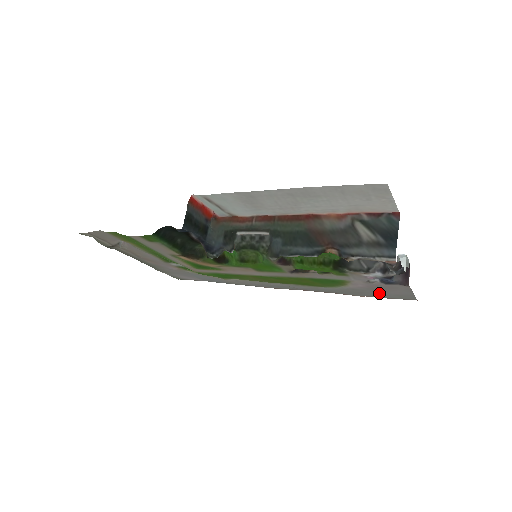
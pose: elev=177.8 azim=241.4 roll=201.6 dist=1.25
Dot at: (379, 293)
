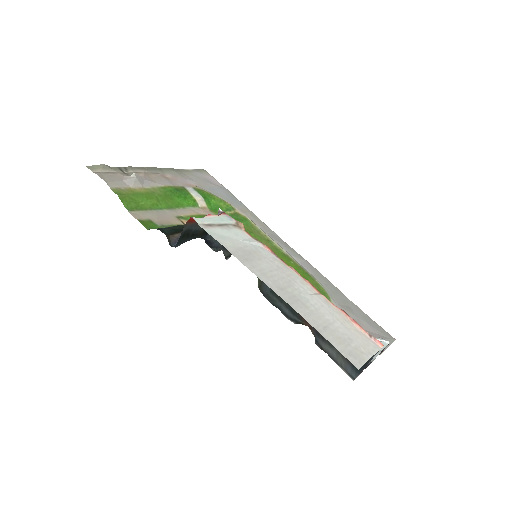
Dot at: (364, 320)
